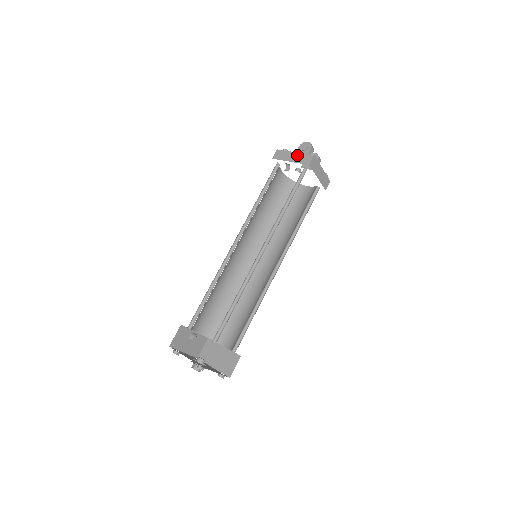
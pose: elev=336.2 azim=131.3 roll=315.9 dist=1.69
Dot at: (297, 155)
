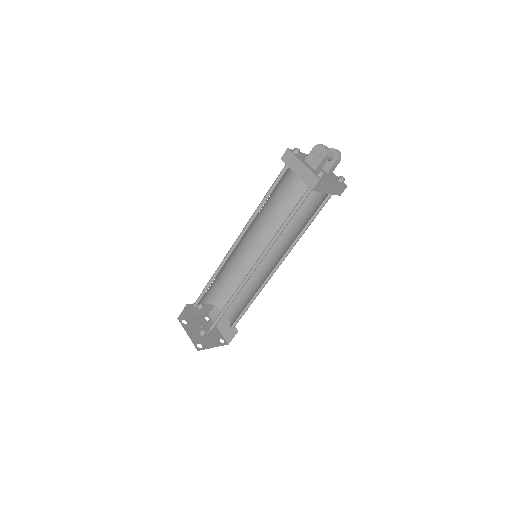
Dot at: (304, 169)
